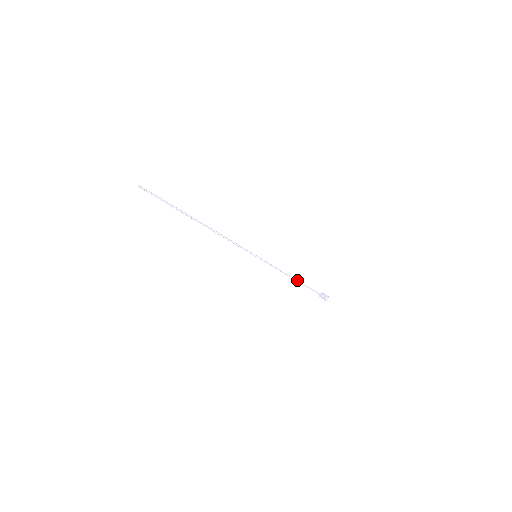
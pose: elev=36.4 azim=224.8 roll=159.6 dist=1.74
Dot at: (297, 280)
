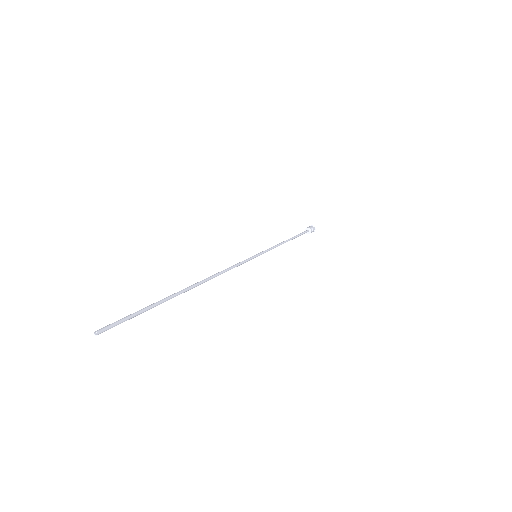
Dot at: (291, 239)
